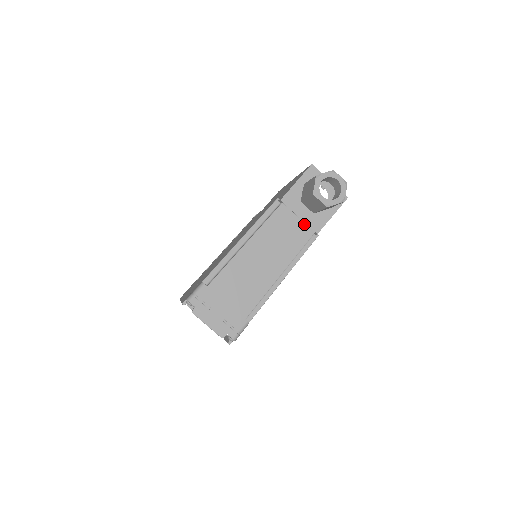
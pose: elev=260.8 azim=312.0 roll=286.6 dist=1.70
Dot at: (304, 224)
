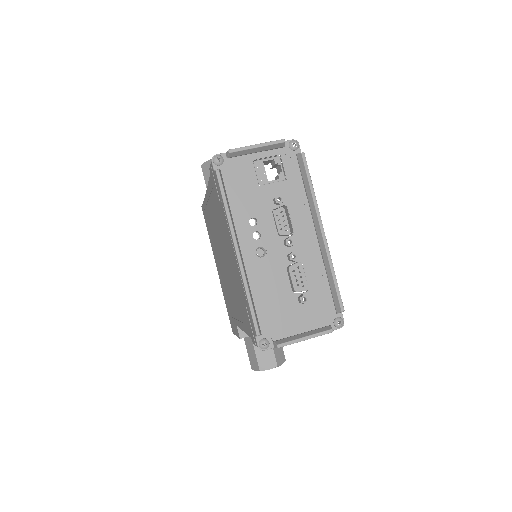
Dot at: occluded
